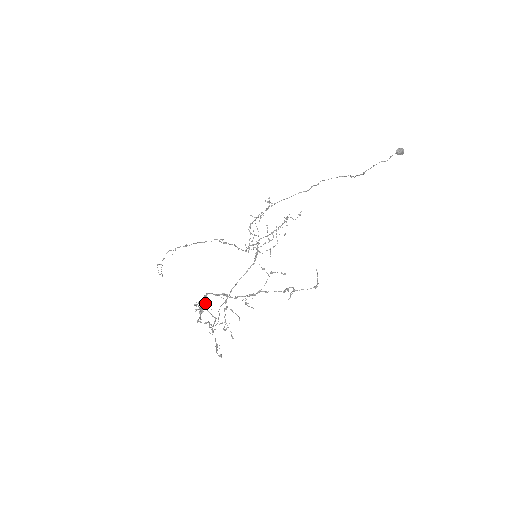
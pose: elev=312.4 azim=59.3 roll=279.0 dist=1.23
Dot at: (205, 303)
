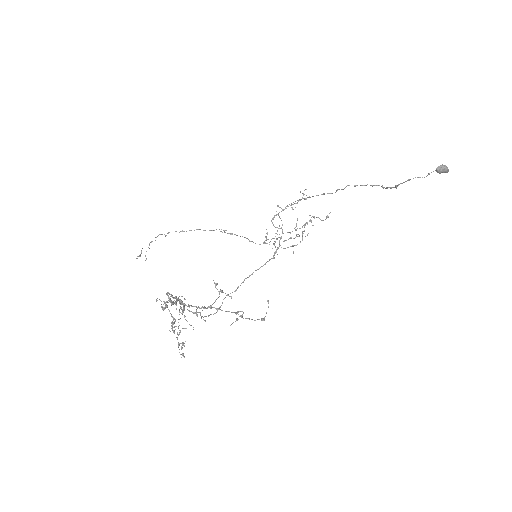
Dot at: (169, 300)
